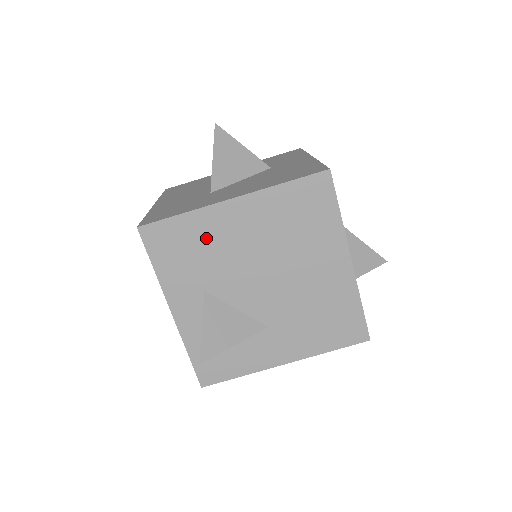
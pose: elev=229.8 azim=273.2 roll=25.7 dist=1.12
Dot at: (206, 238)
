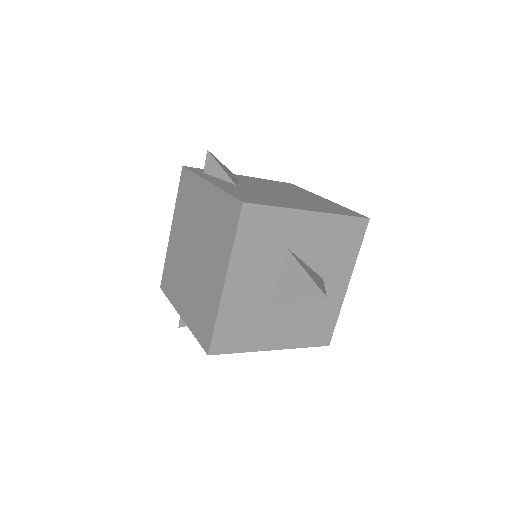
Dot at: occluded
